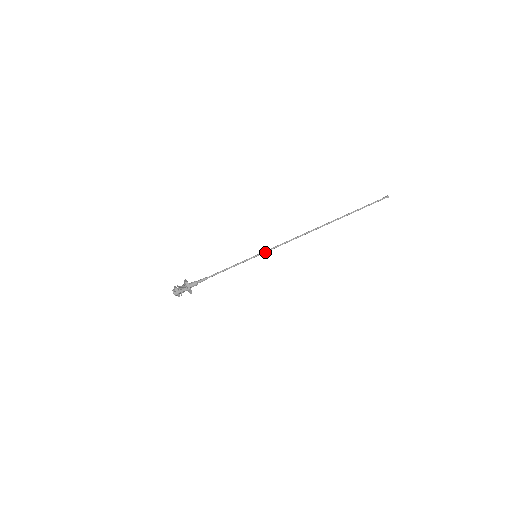
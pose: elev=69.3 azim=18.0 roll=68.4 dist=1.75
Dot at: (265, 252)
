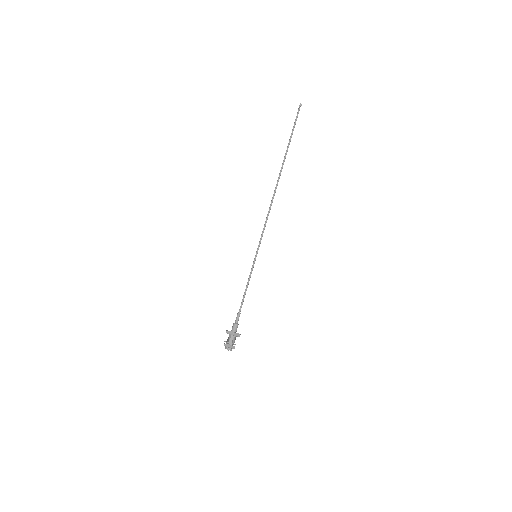
Dot at: (259, 246)
